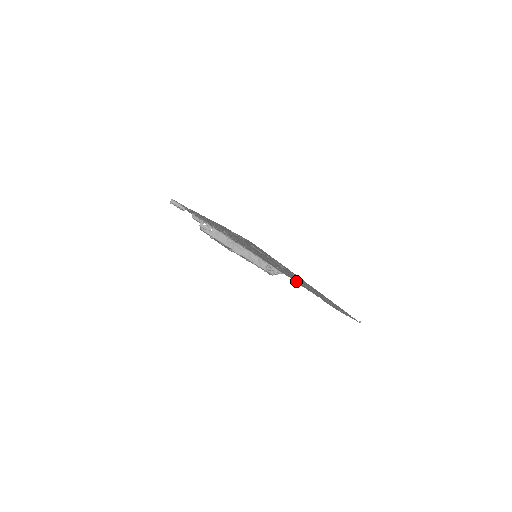
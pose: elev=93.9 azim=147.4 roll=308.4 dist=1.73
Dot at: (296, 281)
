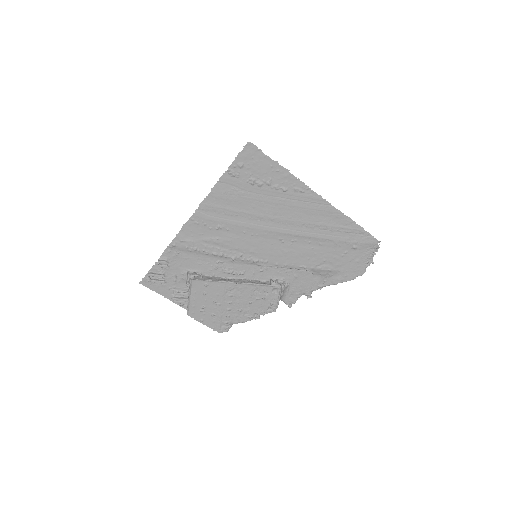
Dot at: (303, 259)
